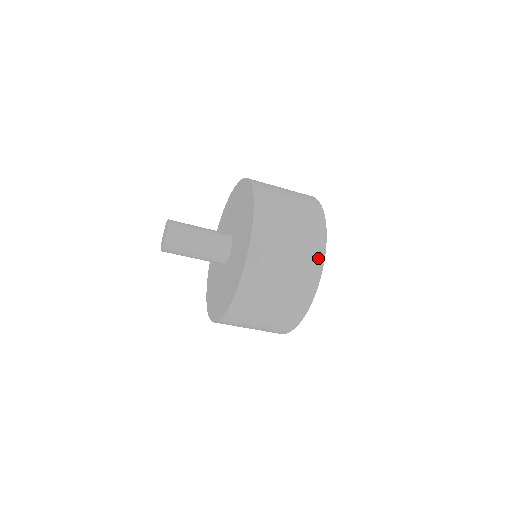
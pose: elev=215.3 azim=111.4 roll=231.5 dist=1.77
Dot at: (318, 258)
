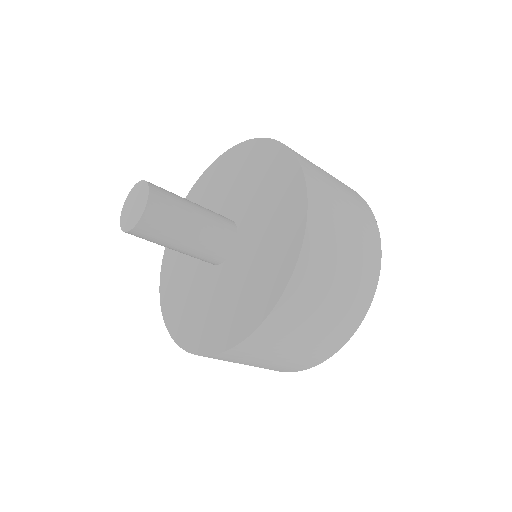
Dot at: (374, 272)
